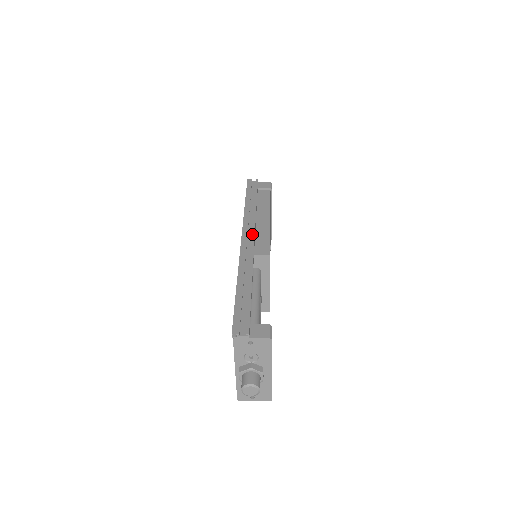
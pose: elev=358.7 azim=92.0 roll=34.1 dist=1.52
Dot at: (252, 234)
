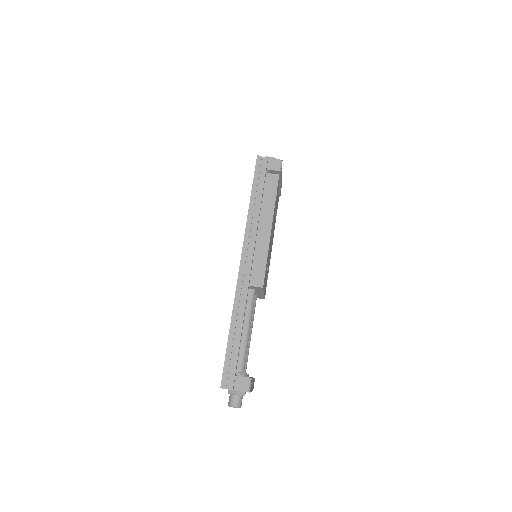
Dot at: (250, 257)
